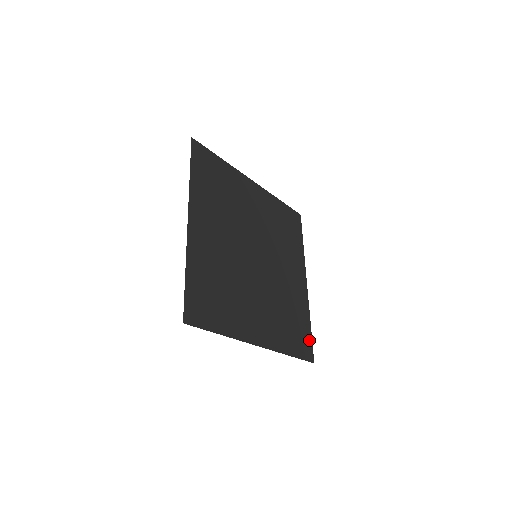
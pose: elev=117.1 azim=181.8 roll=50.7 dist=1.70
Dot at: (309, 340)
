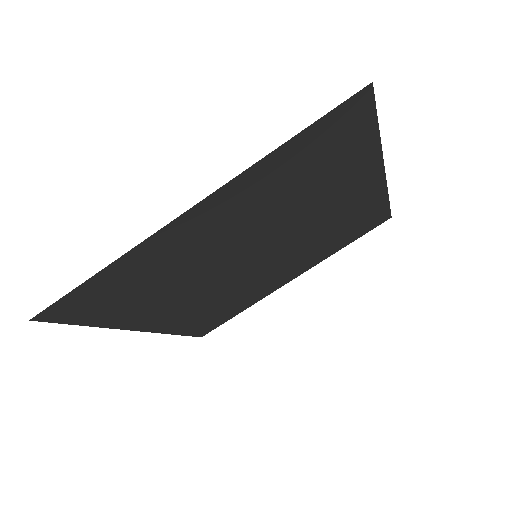
Dot at: (222, 322)
